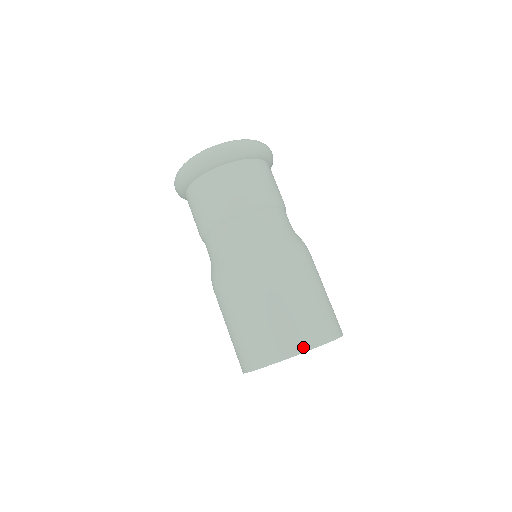
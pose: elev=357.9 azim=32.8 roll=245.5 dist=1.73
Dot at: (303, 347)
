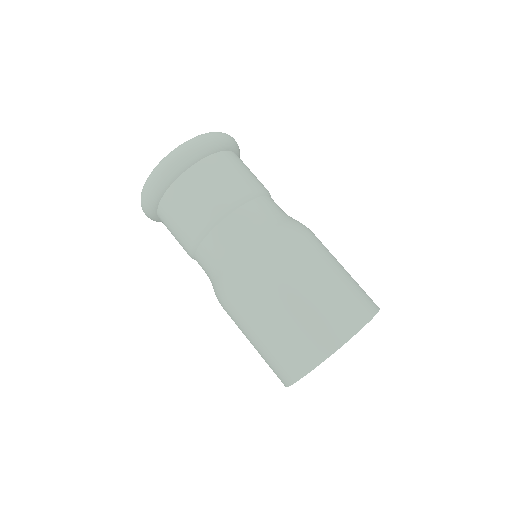
Dot at: (375, 307)
